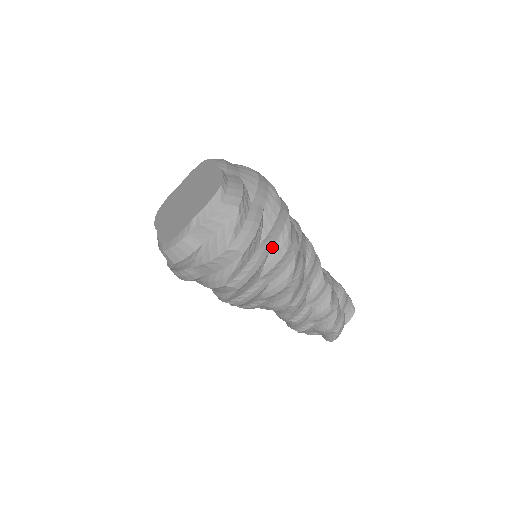
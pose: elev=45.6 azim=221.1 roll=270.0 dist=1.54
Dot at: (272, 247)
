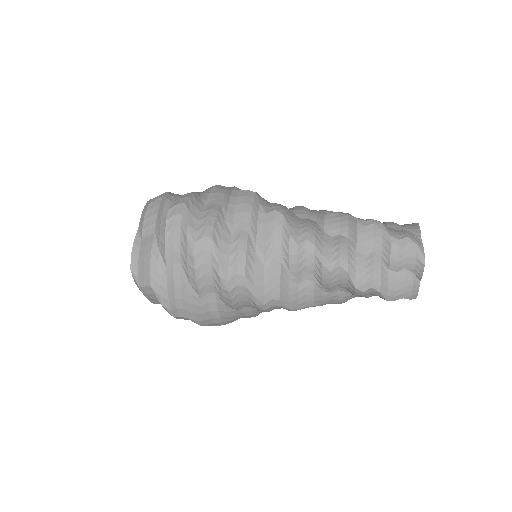
Dot at: (216, 291)
